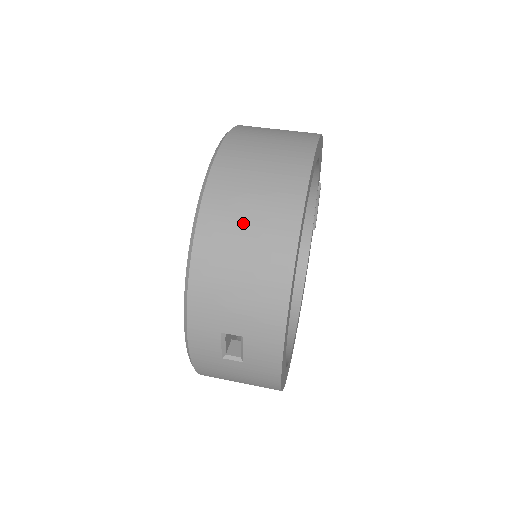
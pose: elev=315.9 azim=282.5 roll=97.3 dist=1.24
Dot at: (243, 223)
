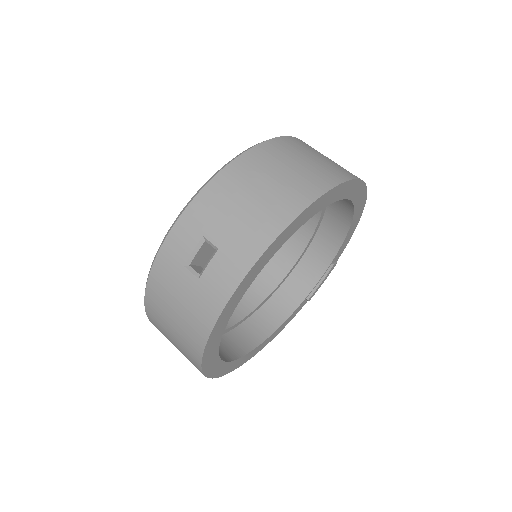
Dot at: (281, 169)
